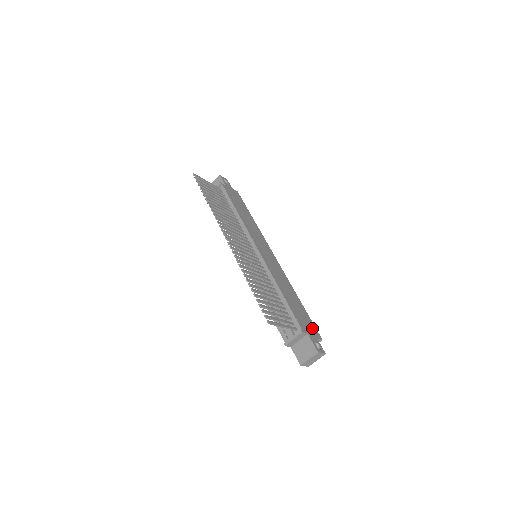
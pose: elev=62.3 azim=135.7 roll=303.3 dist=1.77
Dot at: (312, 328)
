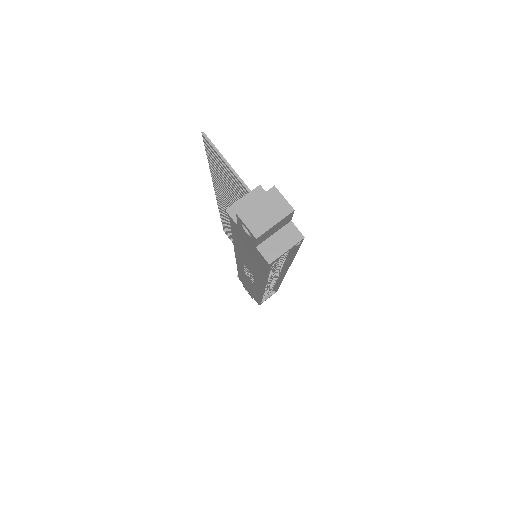
Dot at: occluded
